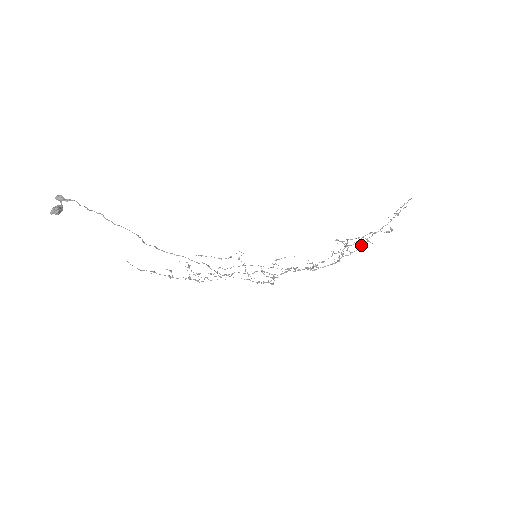
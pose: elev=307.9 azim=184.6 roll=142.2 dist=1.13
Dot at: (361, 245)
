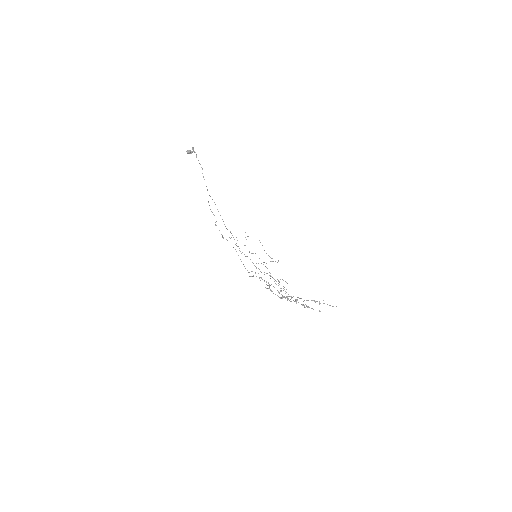
Dot at: (295, 301)
